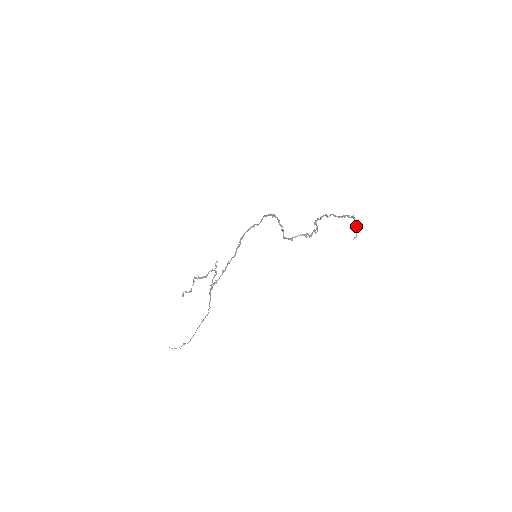
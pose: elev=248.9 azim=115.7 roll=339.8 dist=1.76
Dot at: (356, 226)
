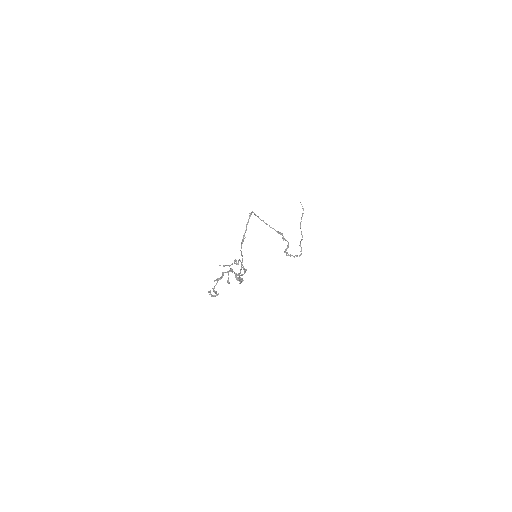
Dot at: (301, 217)
